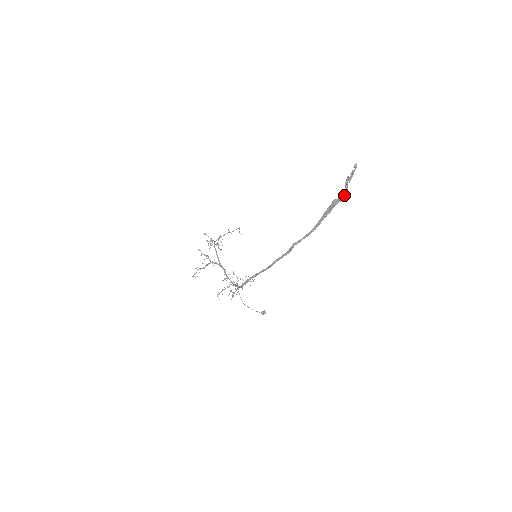
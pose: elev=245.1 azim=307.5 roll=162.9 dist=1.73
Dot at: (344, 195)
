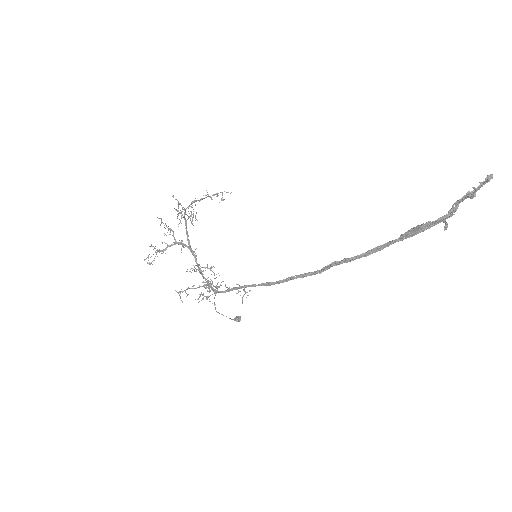
Dot at: (447, 217)
